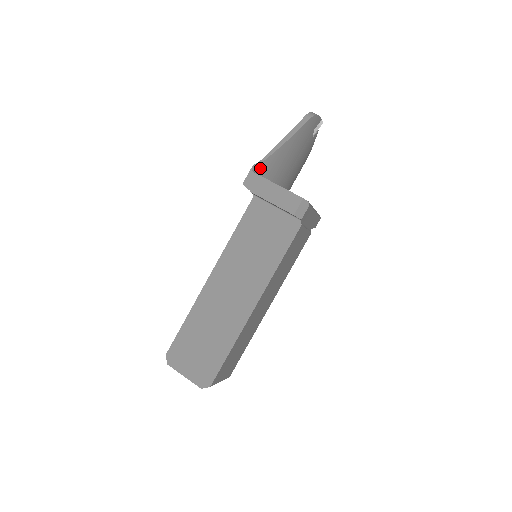
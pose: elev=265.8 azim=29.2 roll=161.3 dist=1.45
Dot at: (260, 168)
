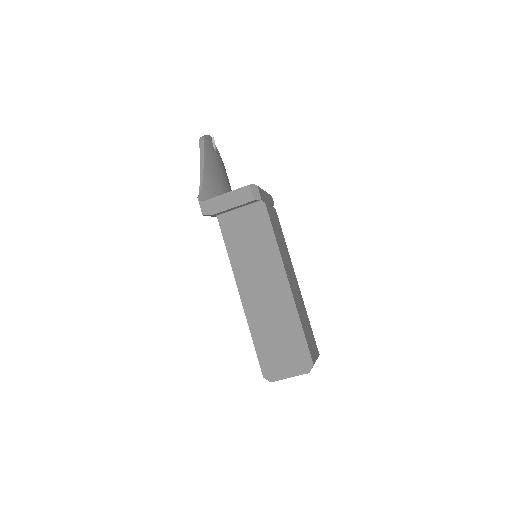
Dot at: (204, 196)
